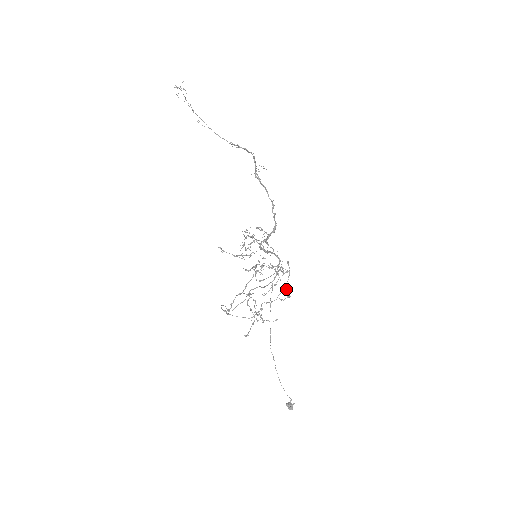
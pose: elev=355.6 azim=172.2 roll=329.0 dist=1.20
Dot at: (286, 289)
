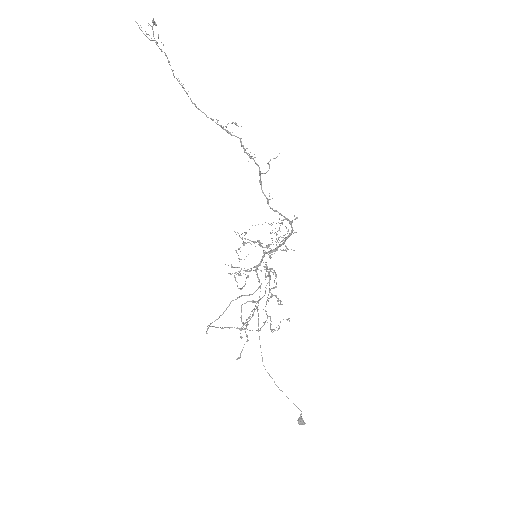
Dot at: (272, 294)
